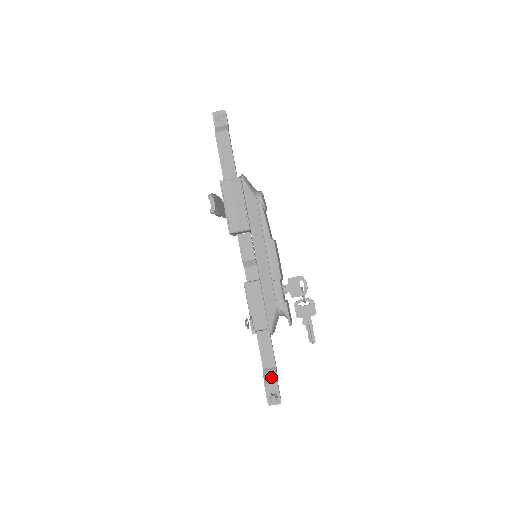
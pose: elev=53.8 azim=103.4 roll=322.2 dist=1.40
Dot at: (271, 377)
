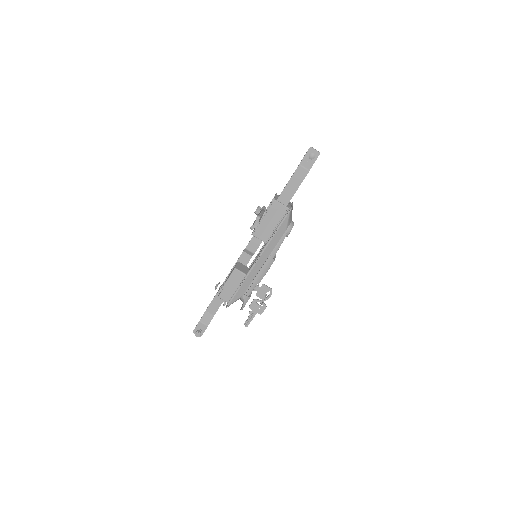
Dot at: (207, 320)
